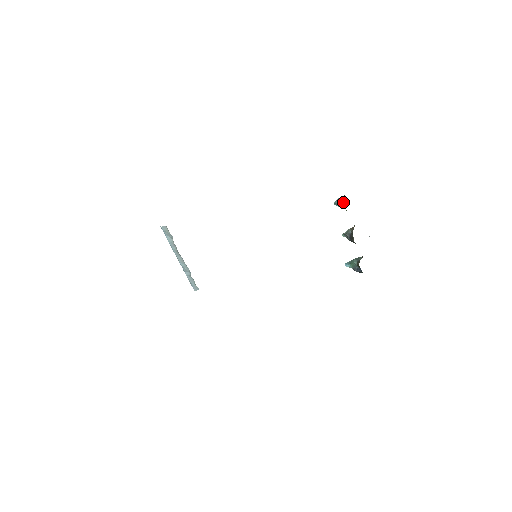
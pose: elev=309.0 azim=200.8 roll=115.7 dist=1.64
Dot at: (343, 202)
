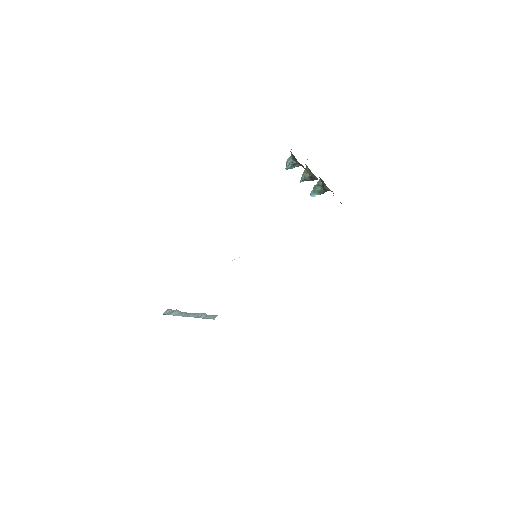
Dot at: (296, 163)
